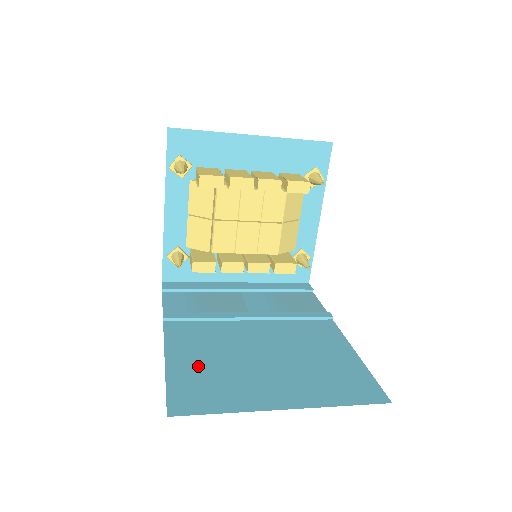
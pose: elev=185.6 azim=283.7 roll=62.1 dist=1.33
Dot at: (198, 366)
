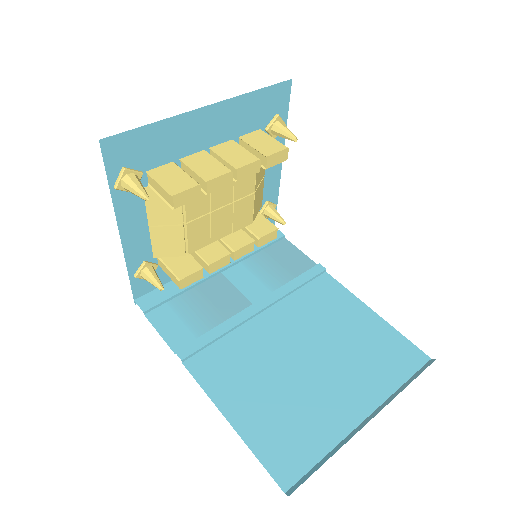
Dot at: (262, 409)
